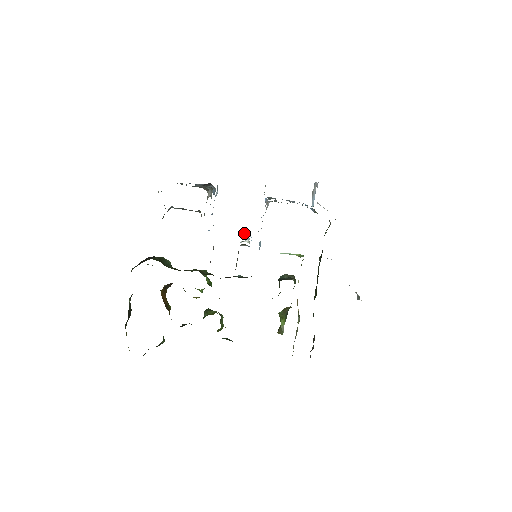
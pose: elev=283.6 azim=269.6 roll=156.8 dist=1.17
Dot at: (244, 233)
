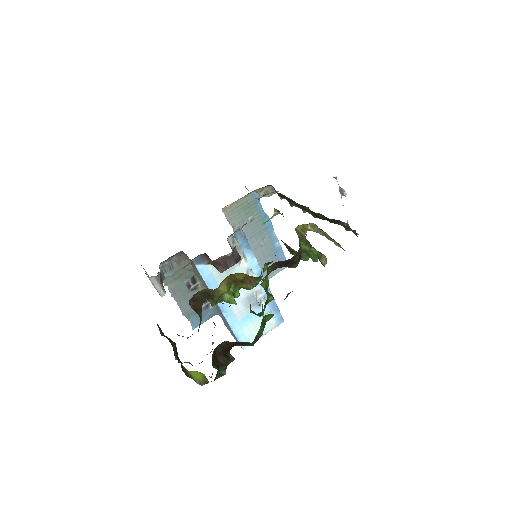
Dot at: occluded
